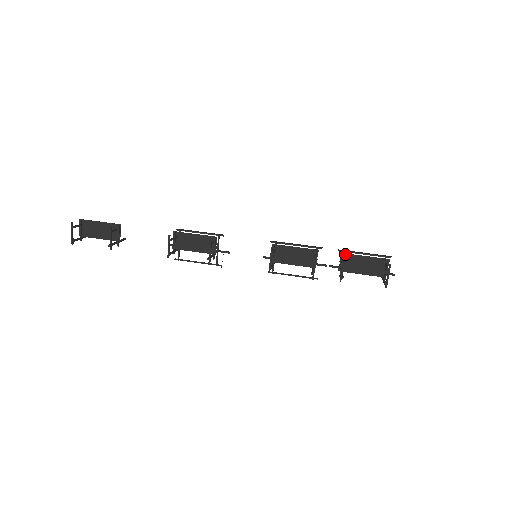
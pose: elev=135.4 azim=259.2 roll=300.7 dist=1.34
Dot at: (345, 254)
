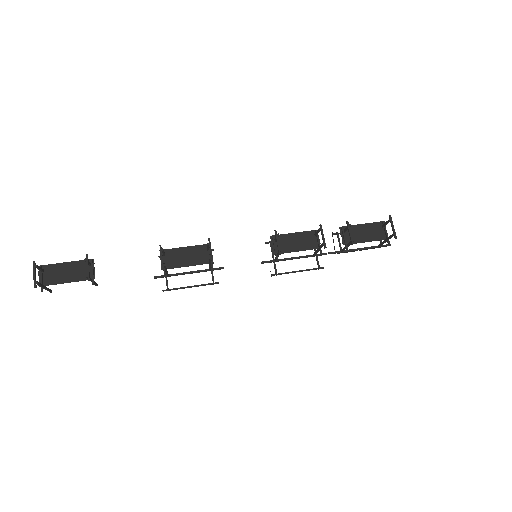
Dot at: (343, 227)
